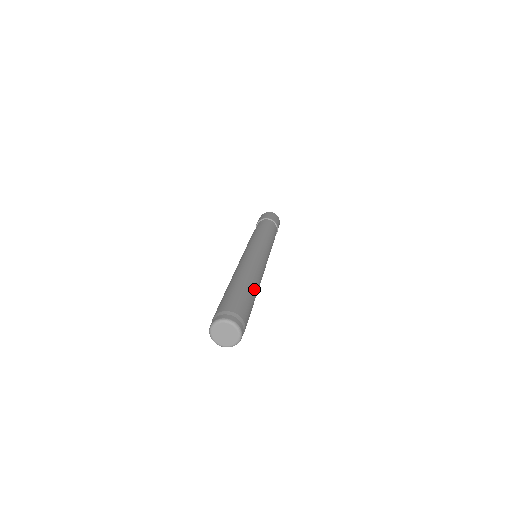
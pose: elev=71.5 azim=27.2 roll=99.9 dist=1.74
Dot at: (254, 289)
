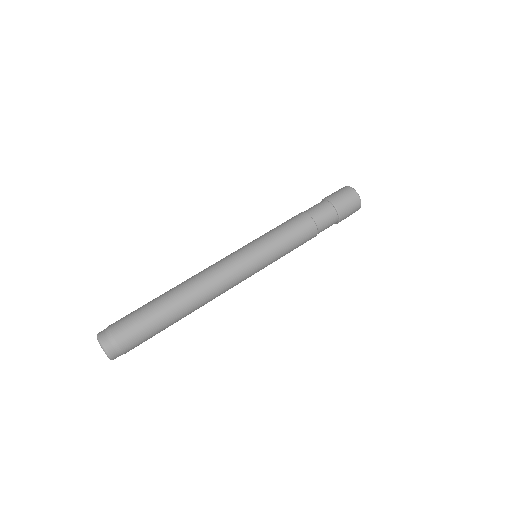
Dot at: (180, 317)
